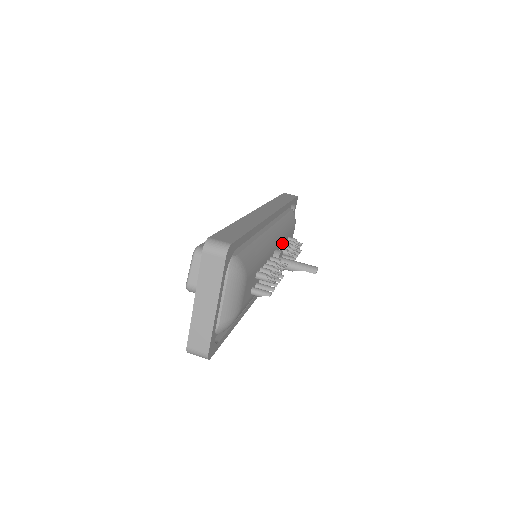
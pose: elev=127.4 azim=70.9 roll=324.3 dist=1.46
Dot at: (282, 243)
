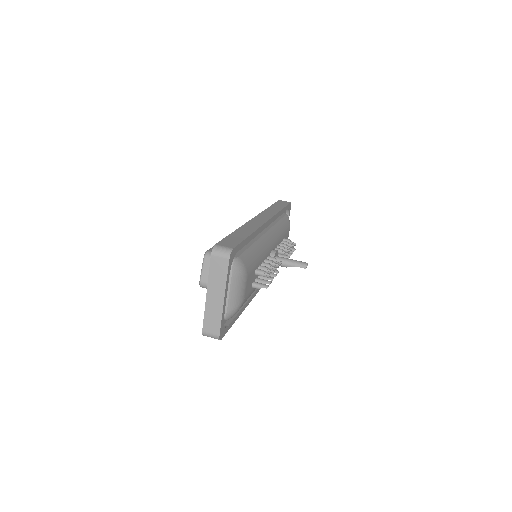
Dot at: (278, 244)
